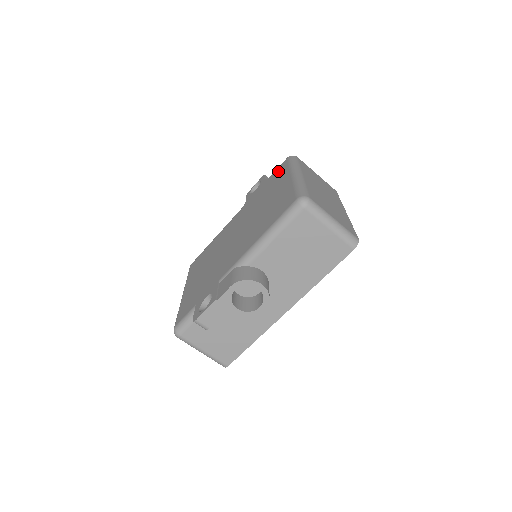
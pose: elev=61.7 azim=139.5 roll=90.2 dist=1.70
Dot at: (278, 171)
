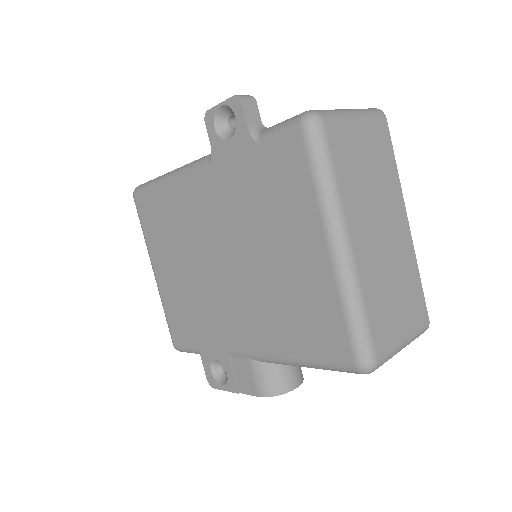
Dot at: (284, 160)
